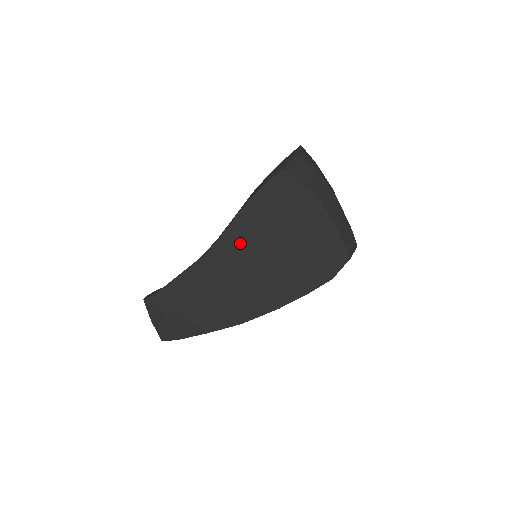
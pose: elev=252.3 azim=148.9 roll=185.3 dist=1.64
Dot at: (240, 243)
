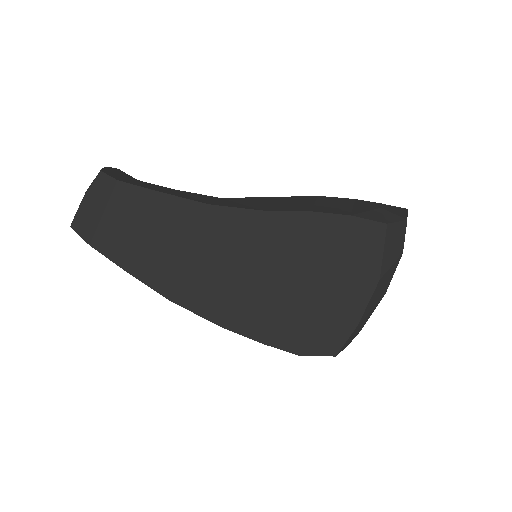
Dot at: (265, 237)
